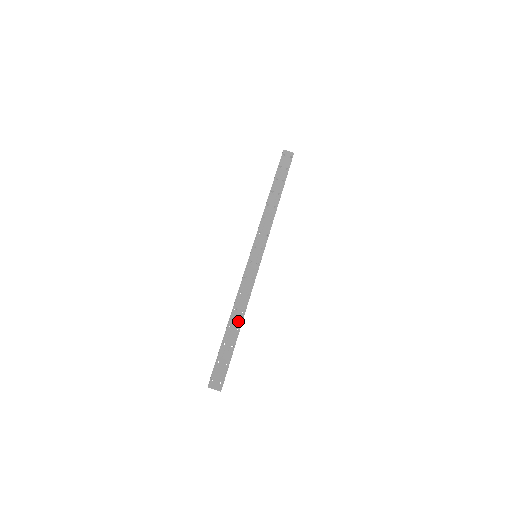
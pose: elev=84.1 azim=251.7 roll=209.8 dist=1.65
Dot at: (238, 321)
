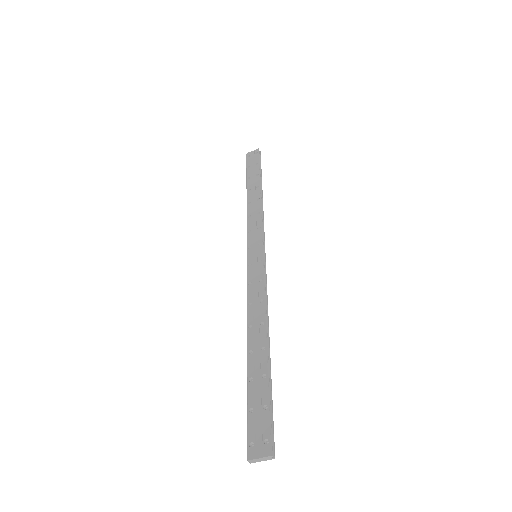
Dot at: (260, 339)
